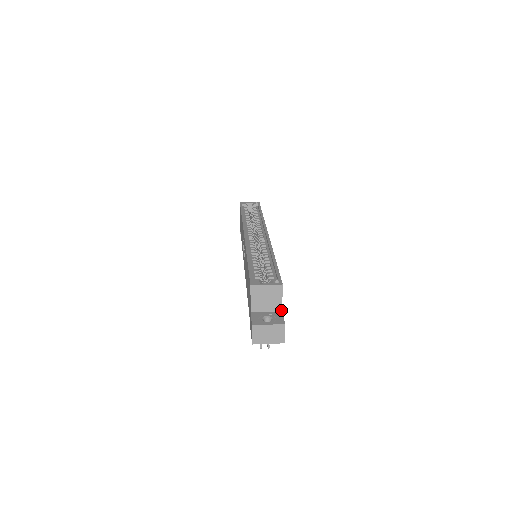
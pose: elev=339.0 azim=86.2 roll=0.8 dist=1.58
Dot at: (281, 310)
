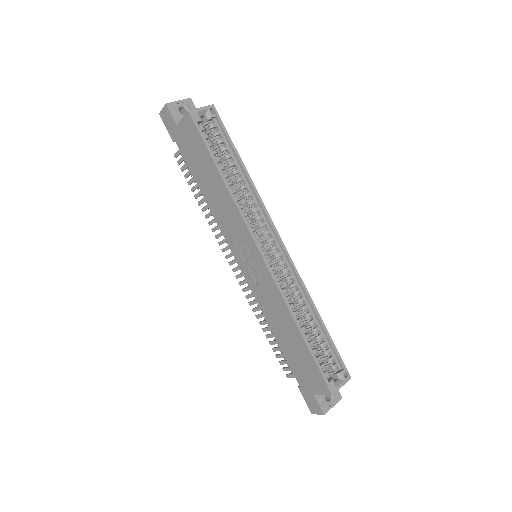
Dot at: occluded
